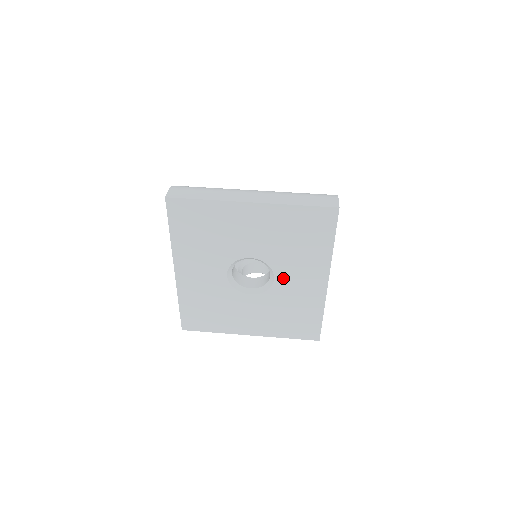
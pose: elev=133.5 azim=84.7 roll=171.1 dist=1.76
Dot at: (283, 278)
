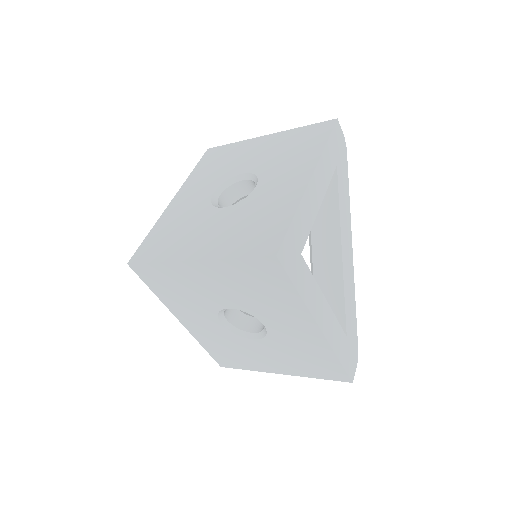
Dot at: (265, 184)
